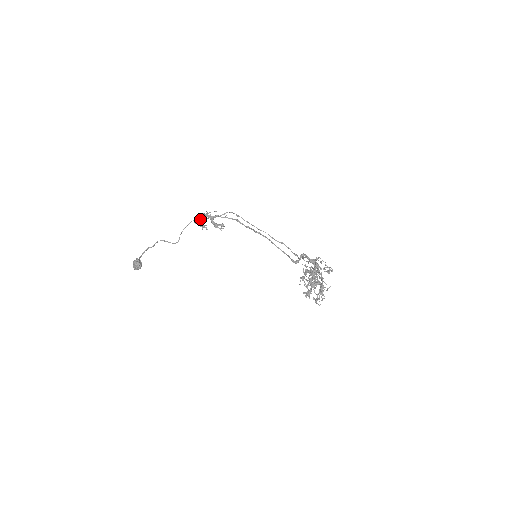
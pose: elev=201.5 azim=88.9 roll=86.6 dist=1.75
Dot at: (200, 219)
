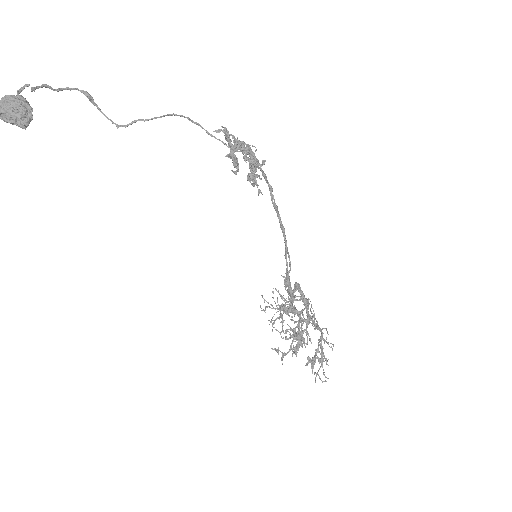
Dot at: (249, 154)
